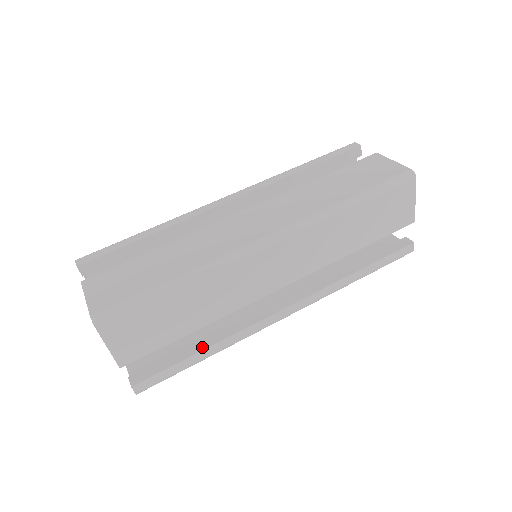
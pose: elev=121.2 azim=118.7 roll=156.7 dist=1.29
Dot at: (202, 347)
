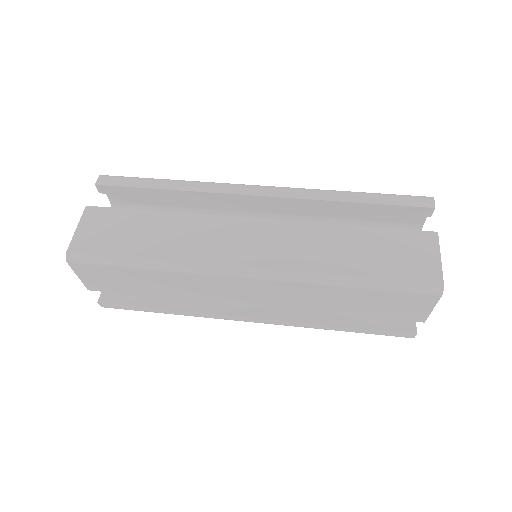
Dot at: (165, 306)
